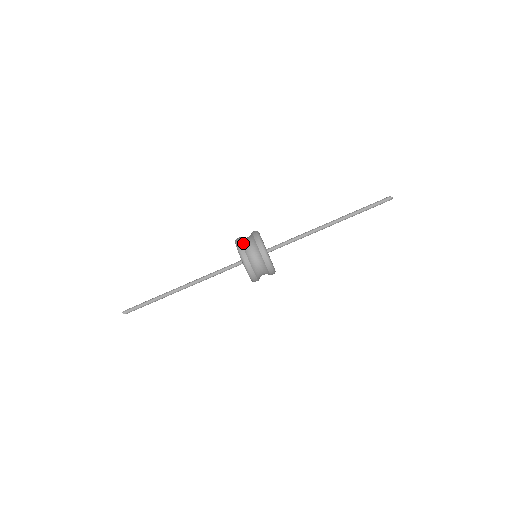
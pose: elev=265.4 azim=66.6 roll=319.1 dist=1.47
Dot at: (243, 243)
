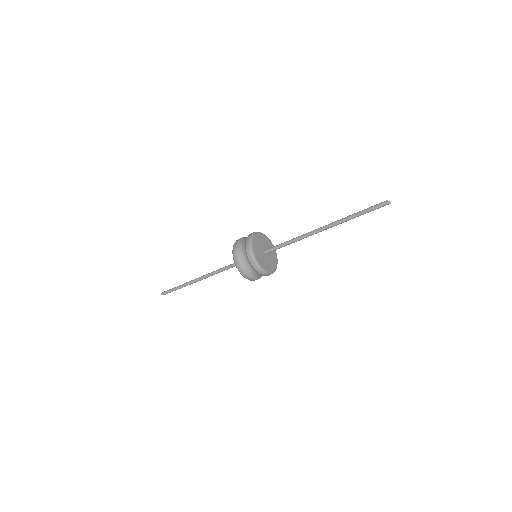
Dot at: (238, 245)
